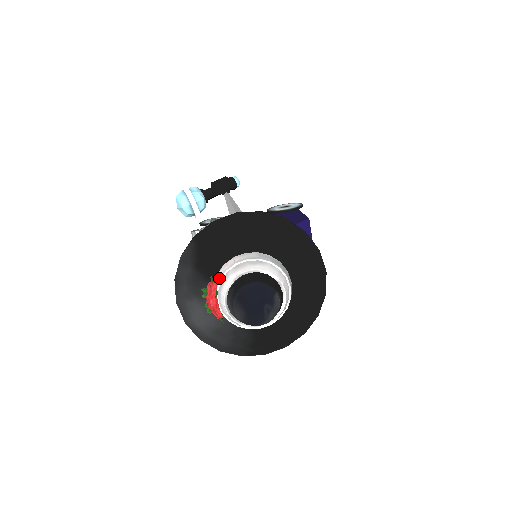
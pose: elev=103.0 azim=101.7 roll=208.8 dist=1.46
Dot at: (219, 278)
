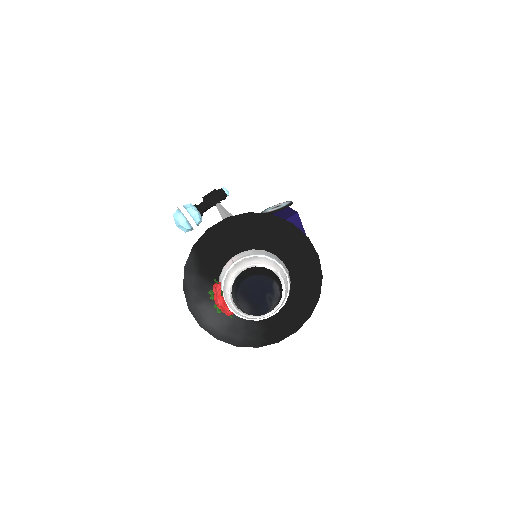
Dot at: (222, 279)
